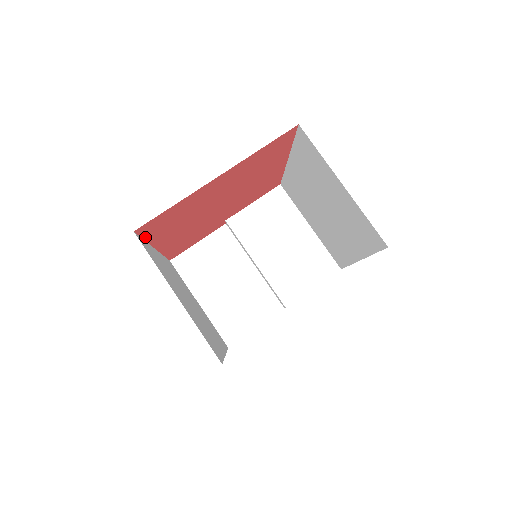
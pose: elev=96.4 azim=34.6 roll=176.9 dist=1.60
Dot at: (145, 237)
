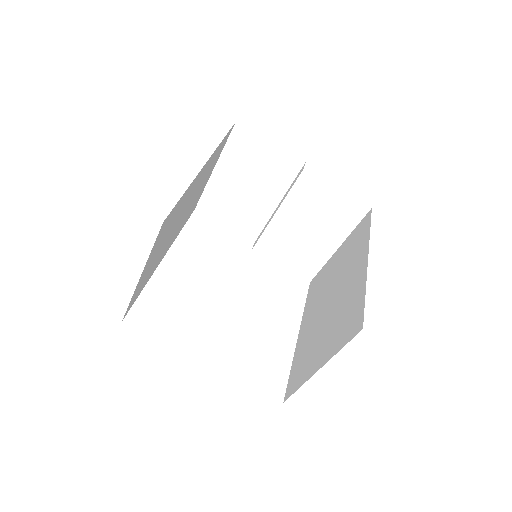
Dot at: occluded
